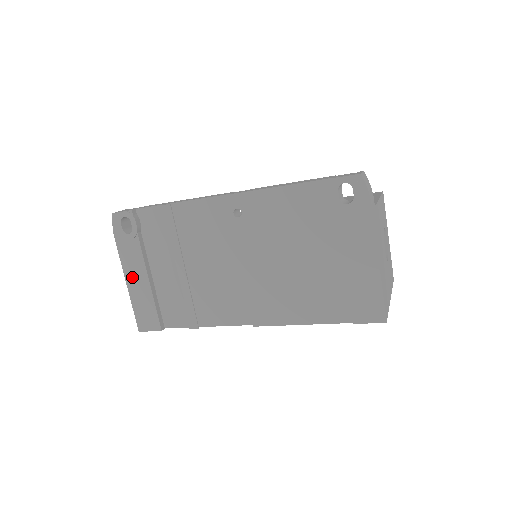
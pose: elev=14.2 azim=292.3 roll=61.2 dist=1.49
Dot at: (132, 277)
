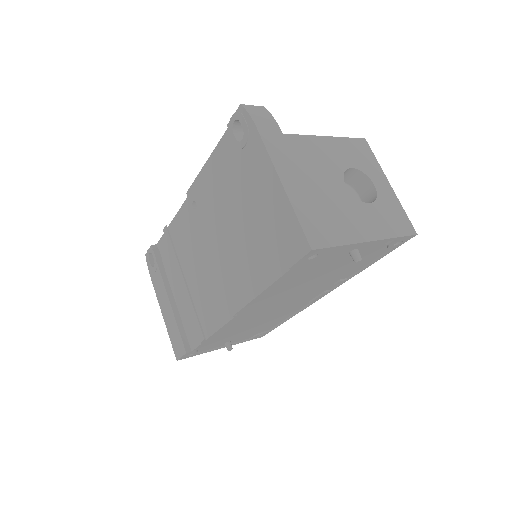
Dot at: (163, 306)
